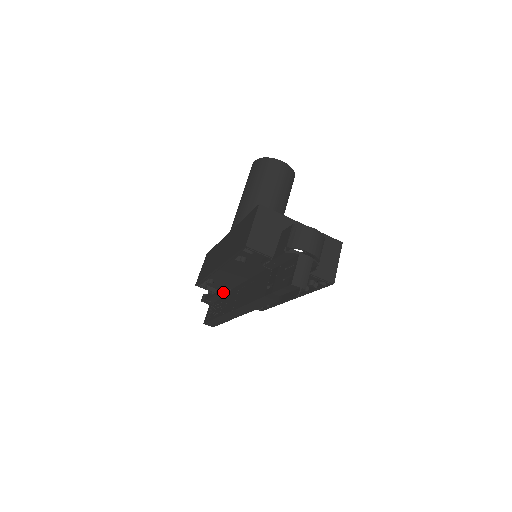
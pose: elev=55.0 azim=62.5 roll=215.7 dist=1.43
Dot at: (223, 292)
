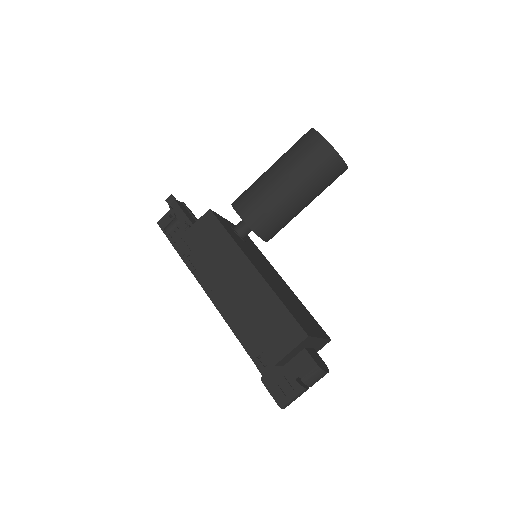
Dot at: occluded
